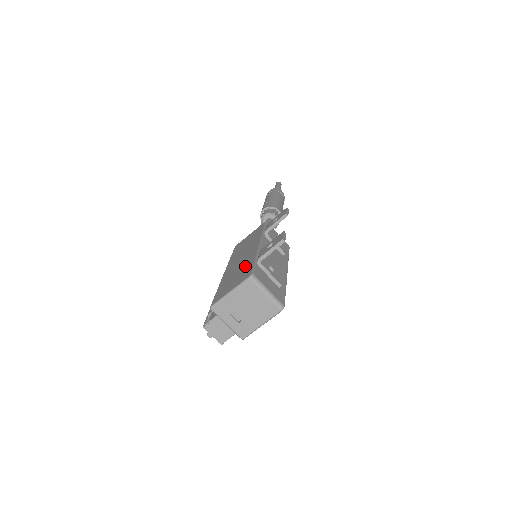
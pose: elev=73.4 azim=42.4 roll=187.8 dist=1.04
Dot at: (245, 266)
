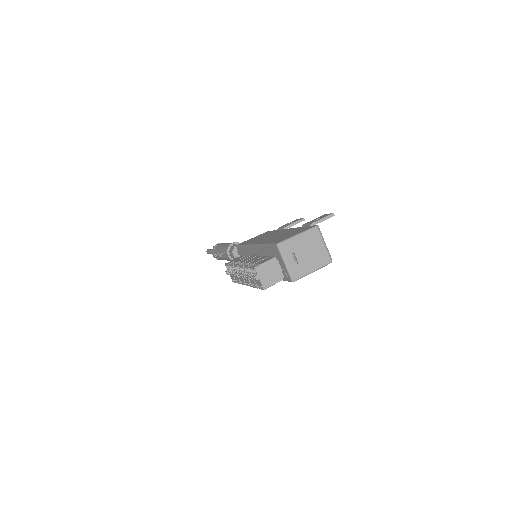
Dot at: (294, 230)
